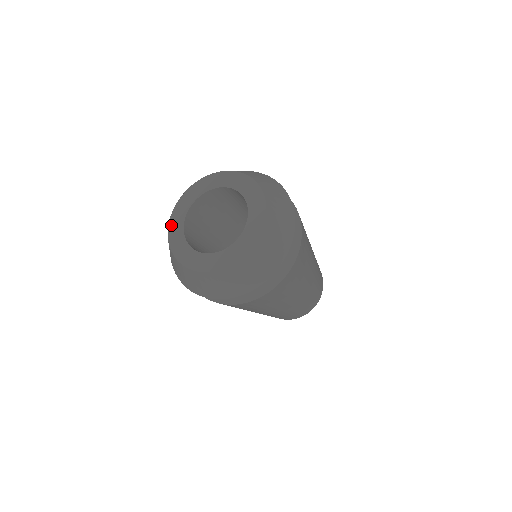
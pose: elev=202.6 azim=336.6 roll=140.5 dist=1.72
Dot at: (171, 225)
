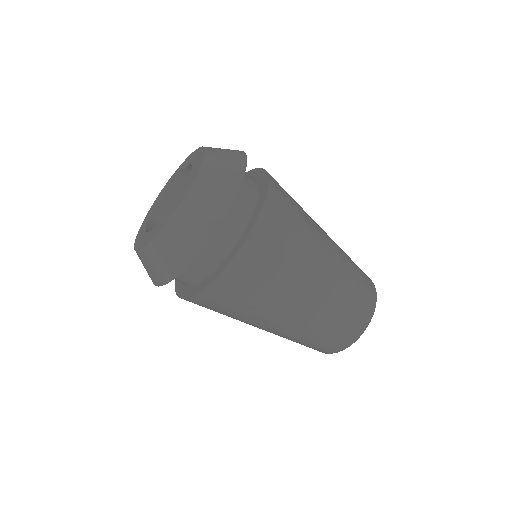
Dot at: (137, 246)
